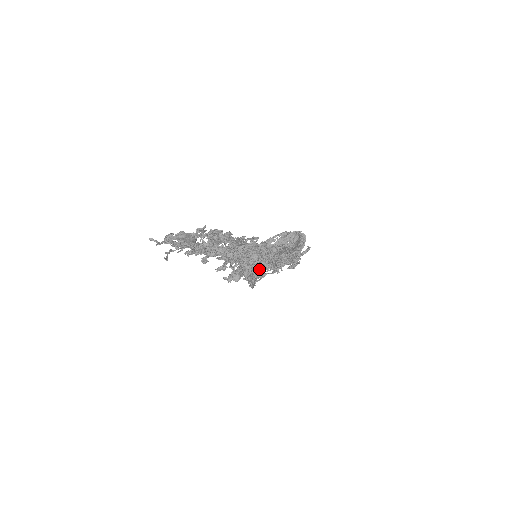
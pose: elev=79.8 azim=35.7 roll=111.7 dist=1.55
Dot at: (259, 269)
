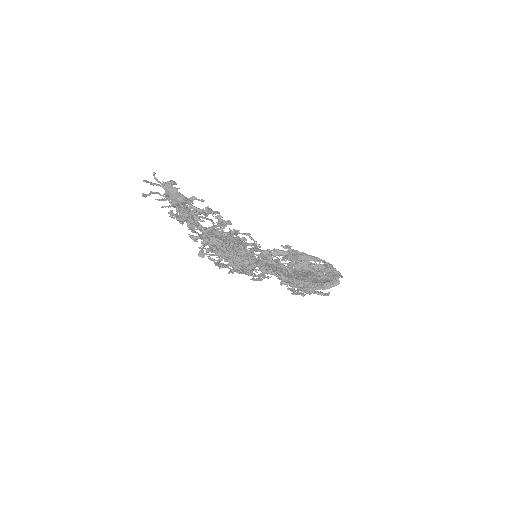
Dot at: (233, 266)
